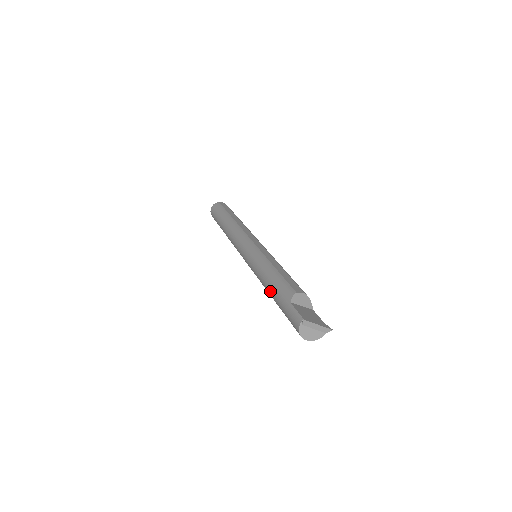
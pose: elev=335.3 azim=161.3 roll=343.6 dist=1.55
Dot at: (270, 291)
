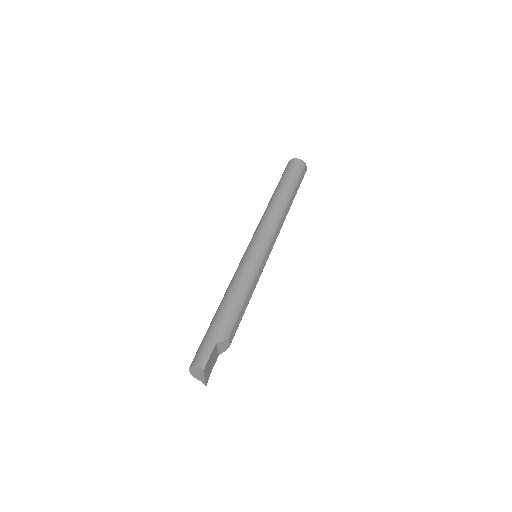
Dot at: (223, 307)
